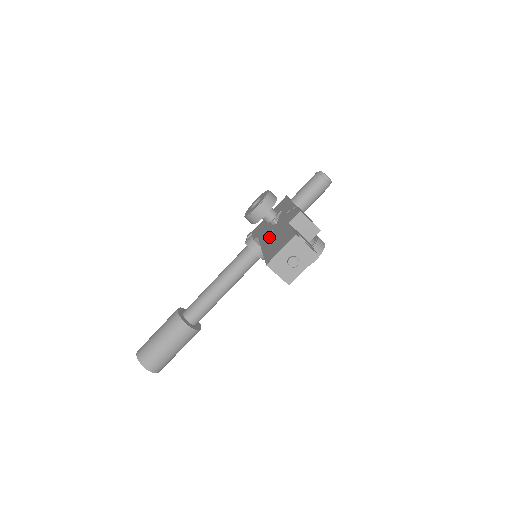
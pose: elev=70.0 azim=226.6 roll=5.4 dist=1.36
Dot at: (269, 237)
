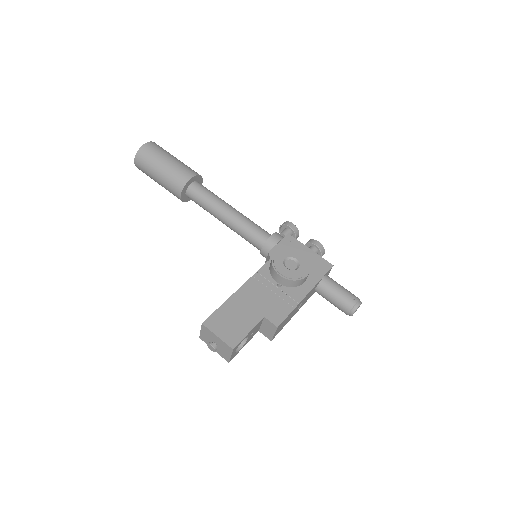
Dot at: (255, 290)
